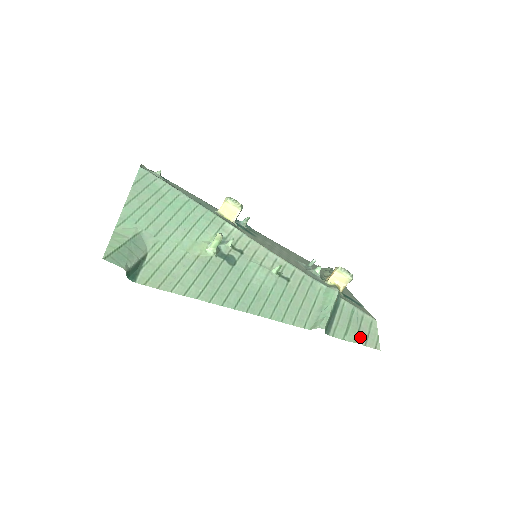
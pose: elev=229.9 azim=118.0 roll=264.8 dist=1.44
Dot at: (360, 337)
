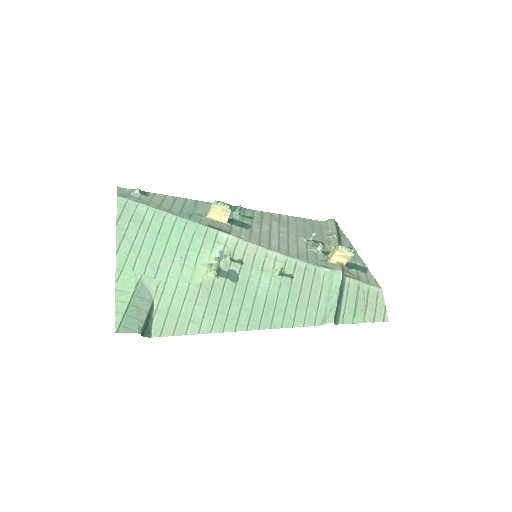
Dot at: (368, 314)
